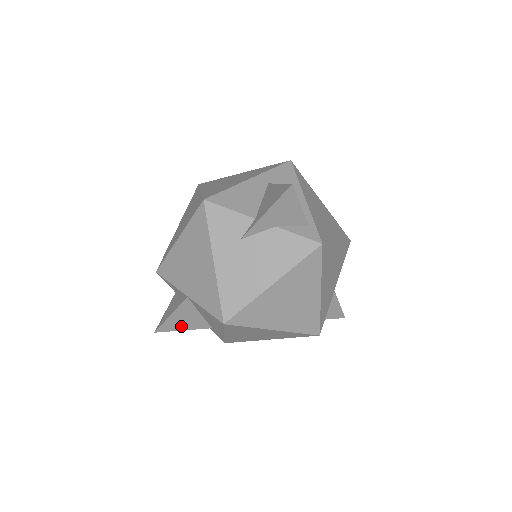
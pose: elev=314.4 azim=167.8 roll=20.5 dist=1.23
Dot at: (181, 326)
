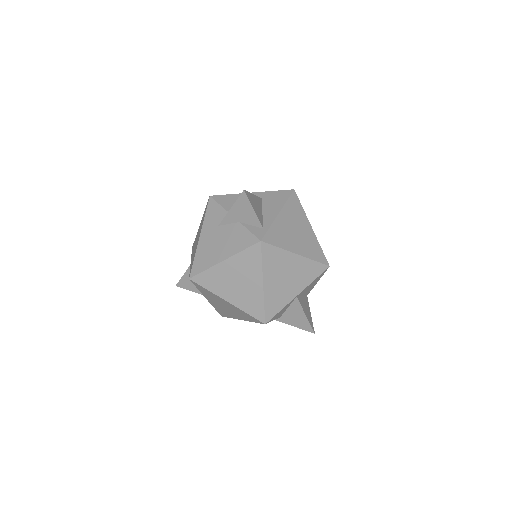
Dot at: (191, 287)
